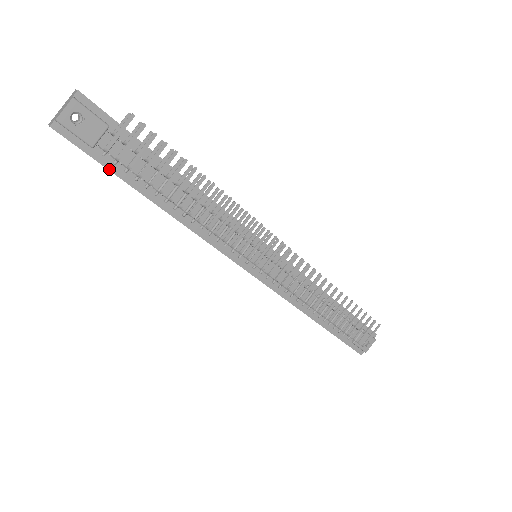
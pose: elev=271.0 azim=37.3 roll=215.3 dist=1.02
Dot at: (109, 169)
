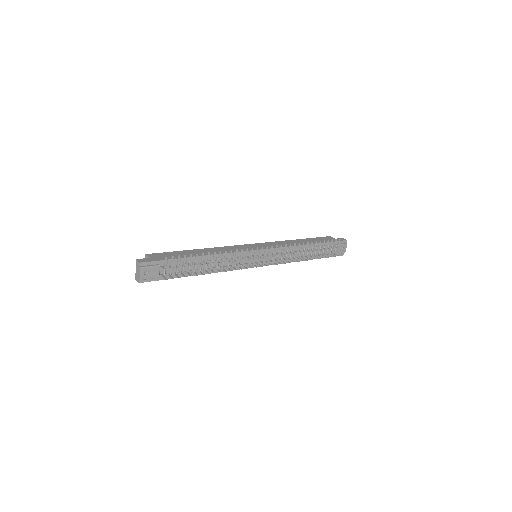
Dot at: (170, 278)
